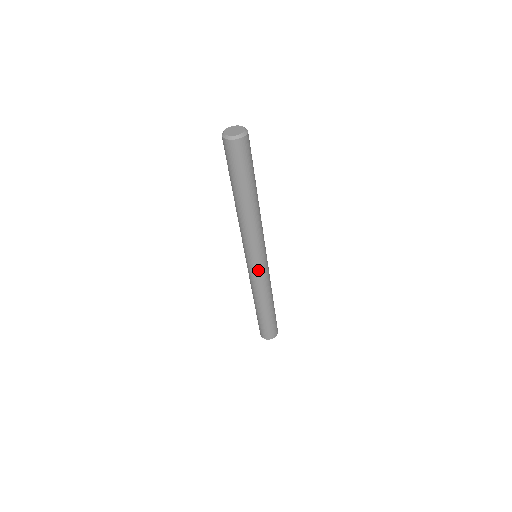
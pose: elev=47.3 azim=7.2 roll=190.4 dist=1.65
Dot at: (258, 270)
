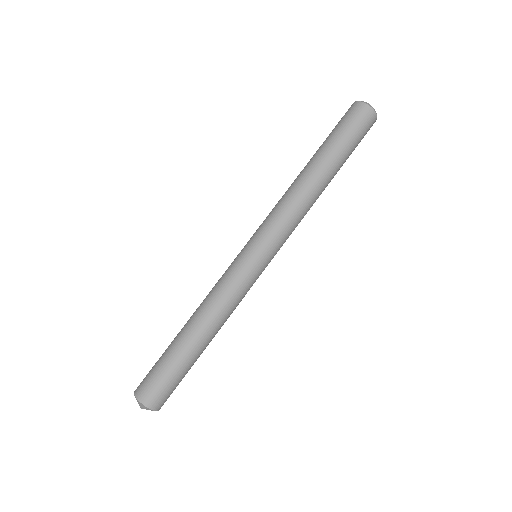
Dot at: (257, 273)
